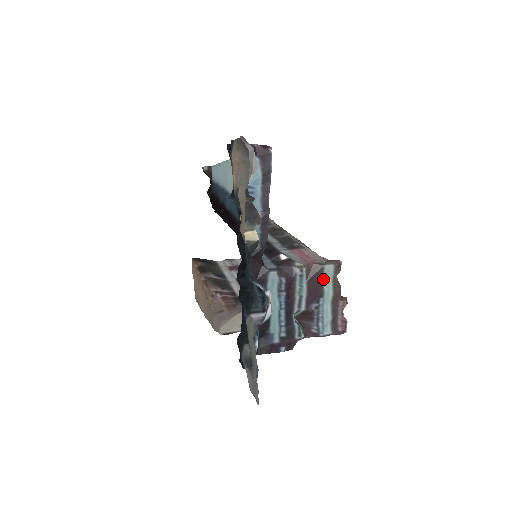
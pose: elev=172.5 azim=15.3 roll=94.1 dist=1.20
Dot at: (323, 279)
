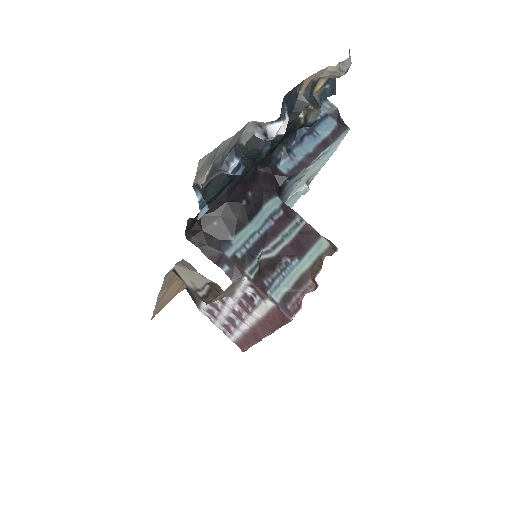
Dot at: (312, 246)
